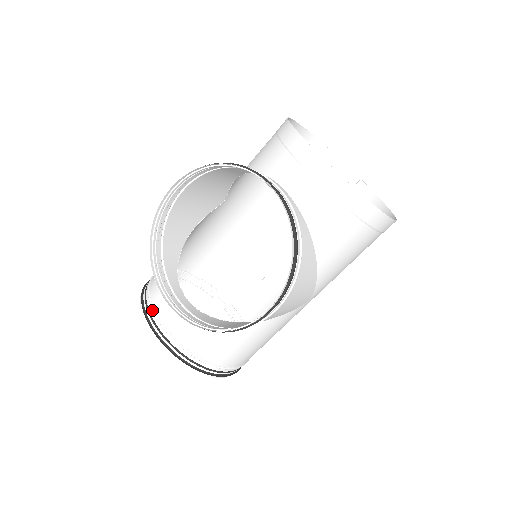
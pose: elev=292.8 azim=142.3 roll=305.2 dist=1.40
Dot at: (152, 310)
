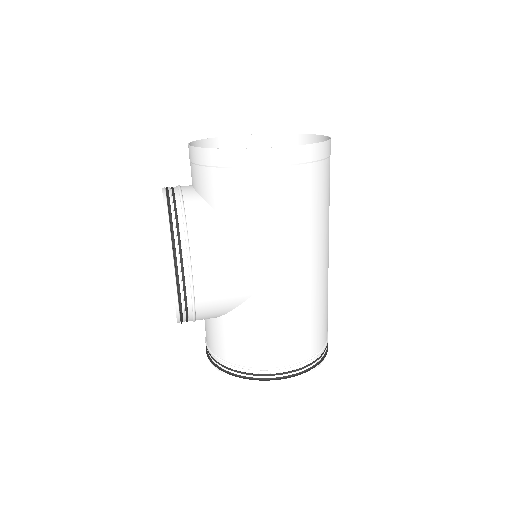
Dot at: occluded
